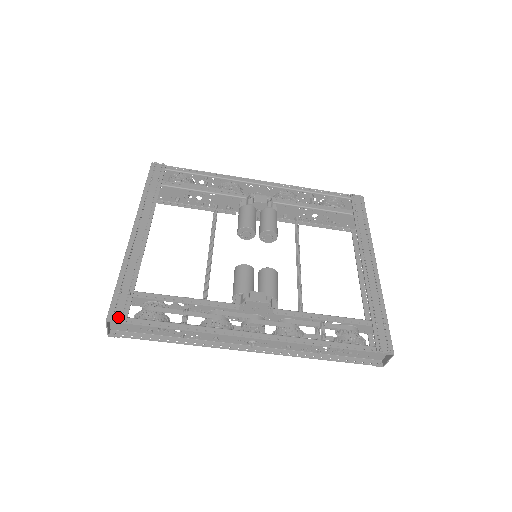
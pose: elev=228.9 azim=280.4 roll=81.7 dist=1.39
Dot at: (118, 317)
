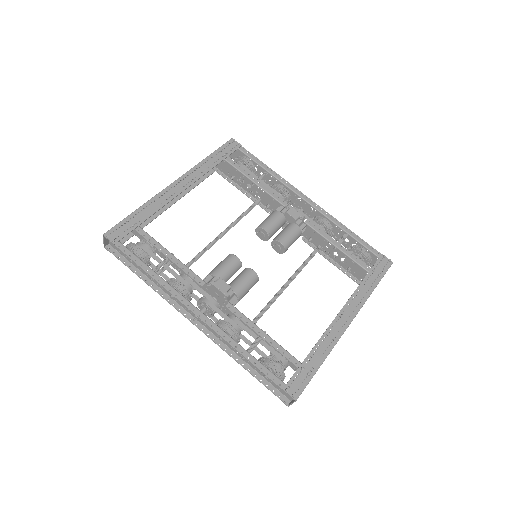
Dot at: (113, 237)
